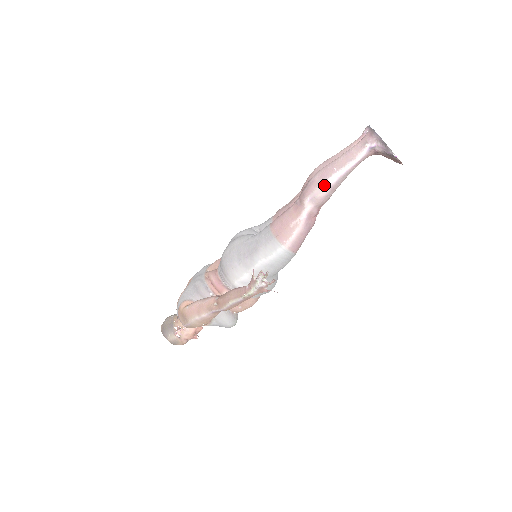
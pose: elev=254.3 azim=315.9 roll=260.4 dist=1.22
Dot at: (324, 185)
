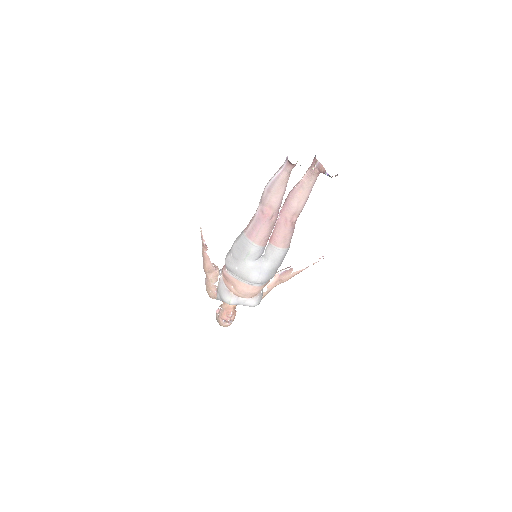
Dot at: (265, 189)
